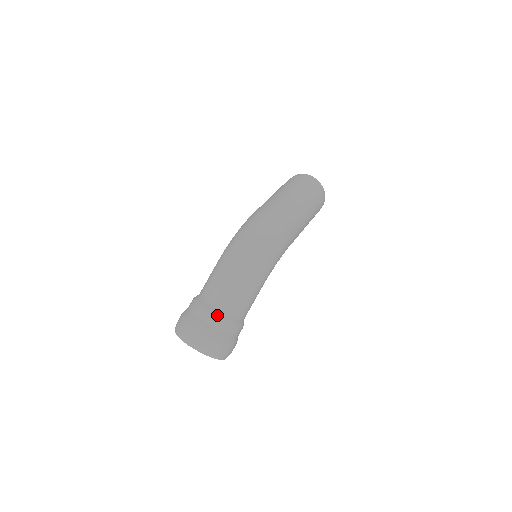
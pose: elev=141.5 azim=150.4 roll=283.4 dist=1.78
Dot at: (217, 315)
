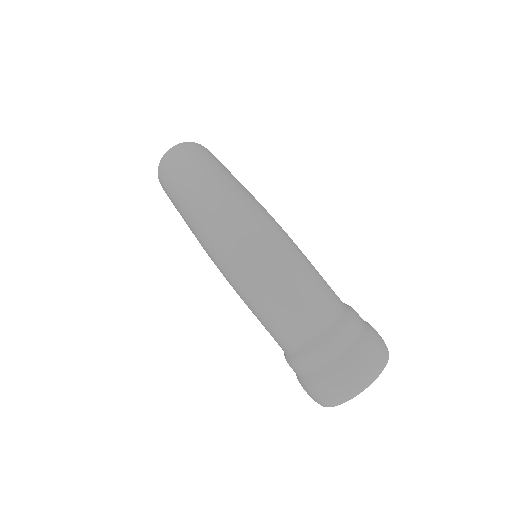
Dot at: (334, 334)
